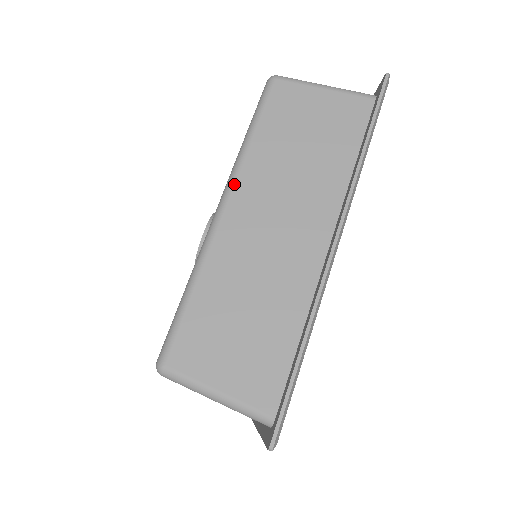
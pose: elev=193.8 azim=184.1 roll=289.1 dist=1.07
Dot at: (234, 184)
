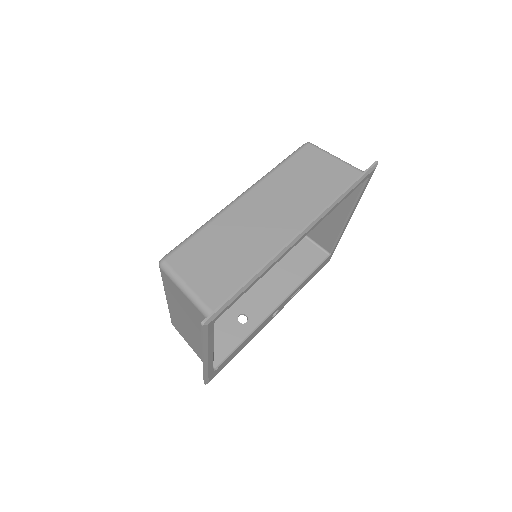
Dot at: (256, 186)
